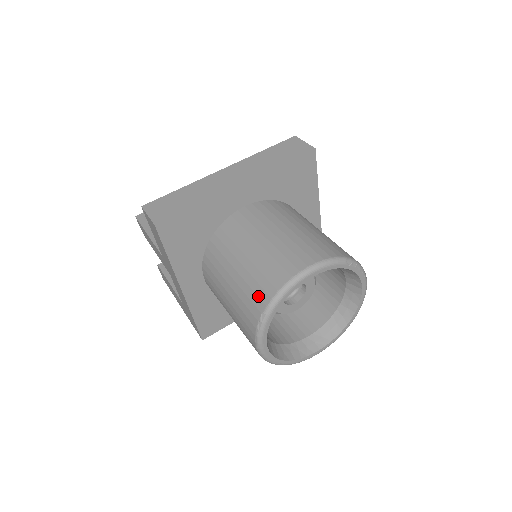
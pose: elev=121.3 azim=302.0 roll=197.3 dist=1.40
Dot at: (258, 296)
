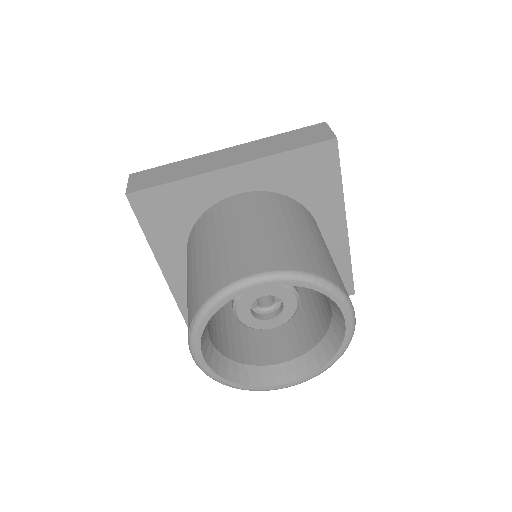
Dot at: (197, 296)
